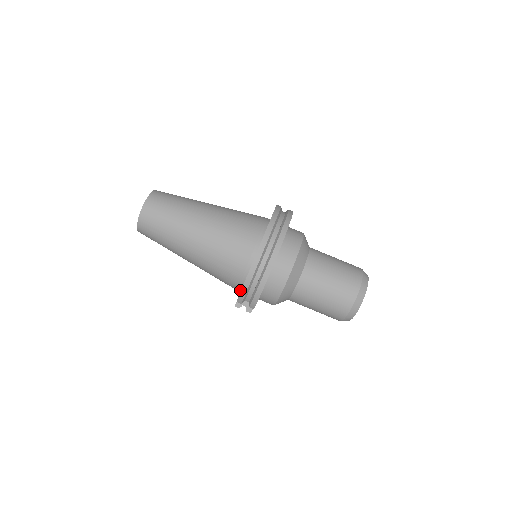
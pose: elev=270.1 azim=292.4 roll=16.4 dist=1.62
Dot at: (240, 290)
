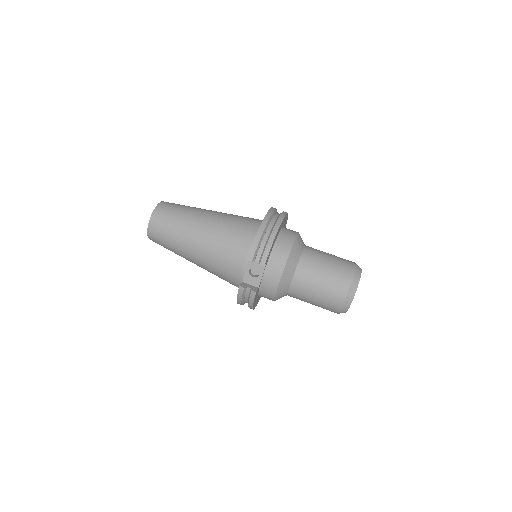
Dot at: (246, 266)
